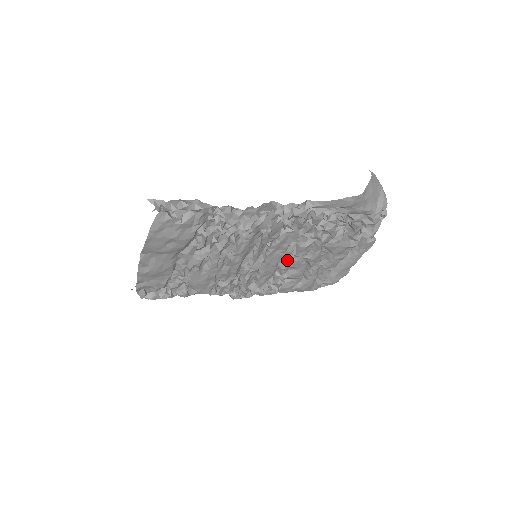
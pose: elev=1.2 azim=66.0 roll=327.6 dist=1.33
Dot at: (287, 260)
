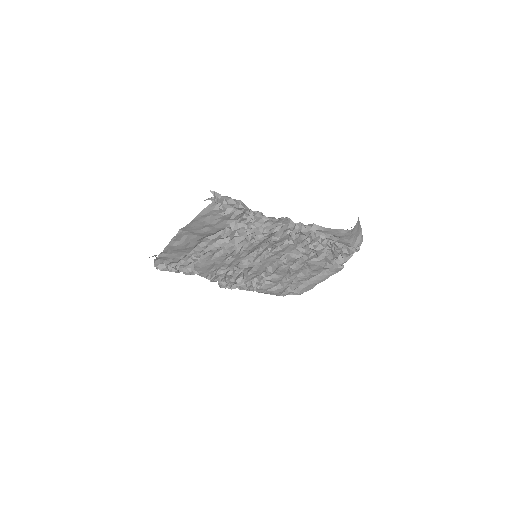
Dot at: (277, 265)
